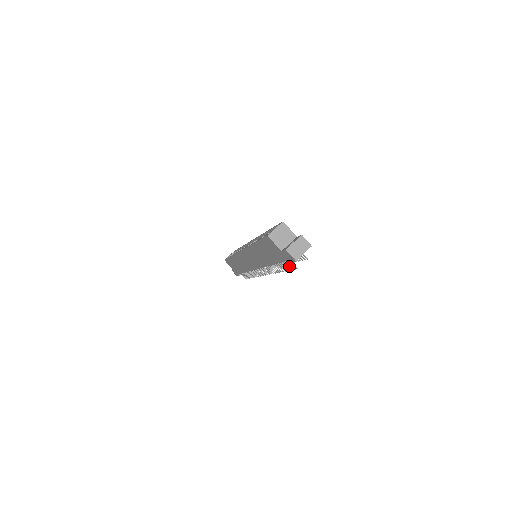
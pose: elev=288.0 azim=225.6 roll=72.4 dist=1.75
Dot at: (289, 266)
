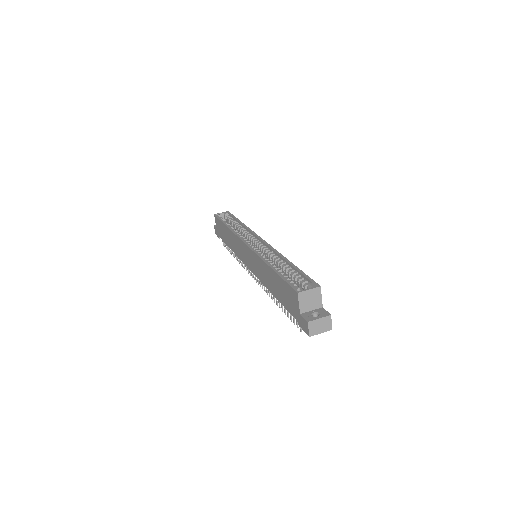
Dot at: (293, 319)
